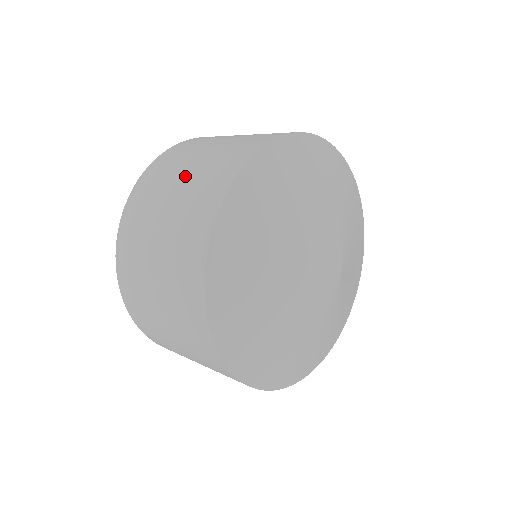
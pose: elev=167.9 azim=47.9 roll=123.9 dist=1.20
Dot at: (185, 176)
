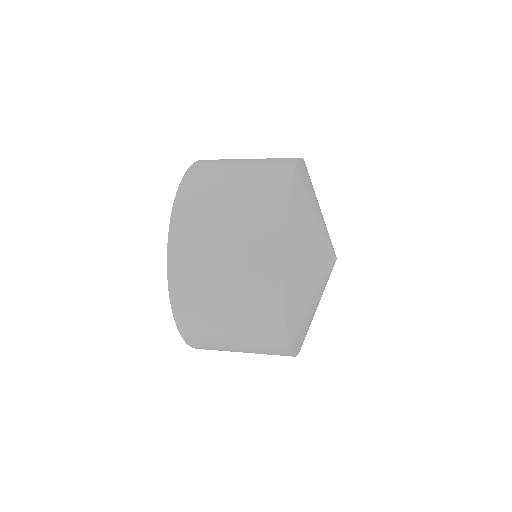
Dot at: (250, 159)
